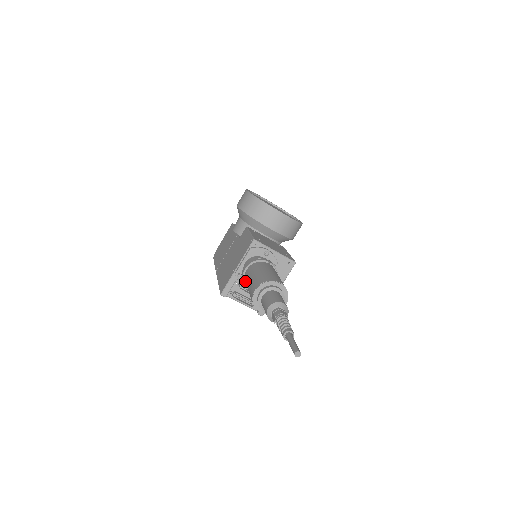
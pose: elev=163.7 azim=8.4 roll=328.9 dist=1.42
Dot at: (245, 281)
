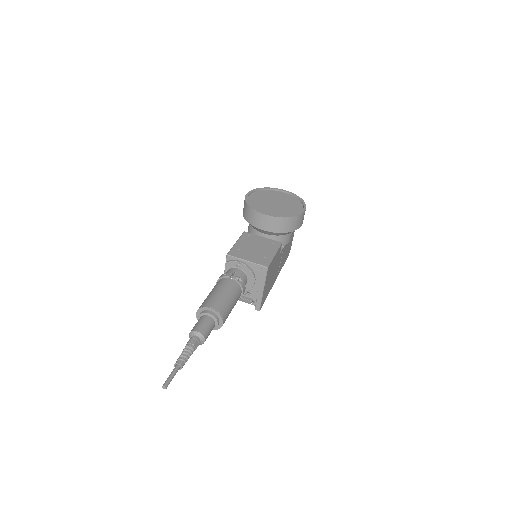
Dot at: occluded
